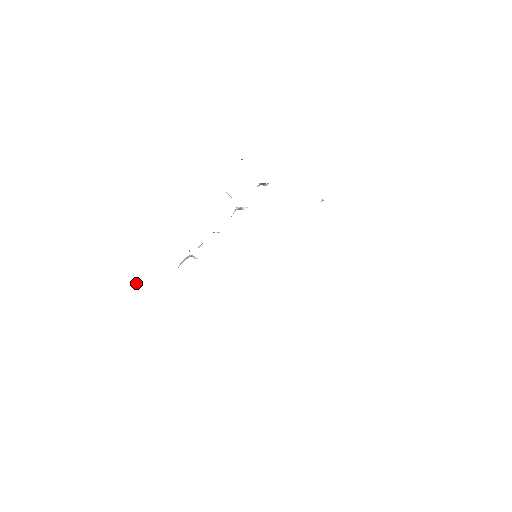
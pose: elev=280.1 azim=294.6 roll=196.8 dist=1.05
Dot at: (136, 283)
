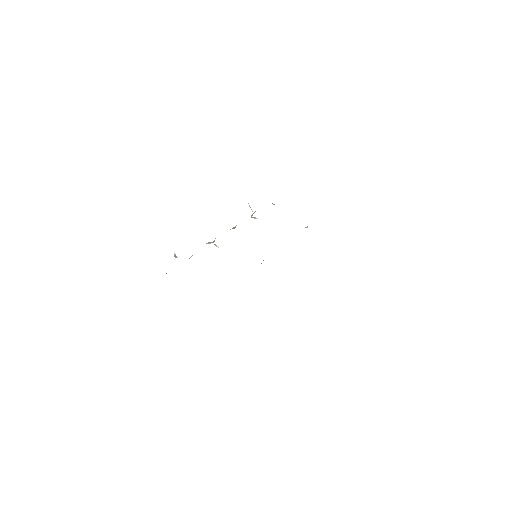
Dot at: occluded
